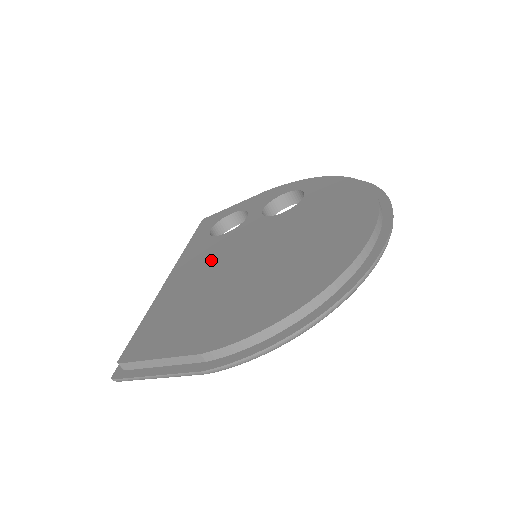
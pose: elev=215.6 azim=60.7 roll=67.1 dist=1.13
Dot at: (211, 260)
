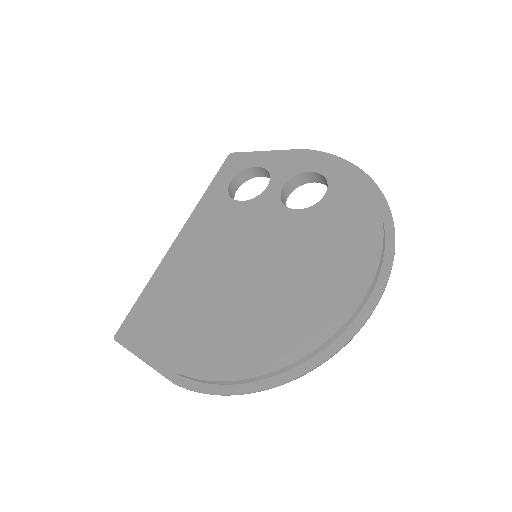
Dot at: (217, 239)
